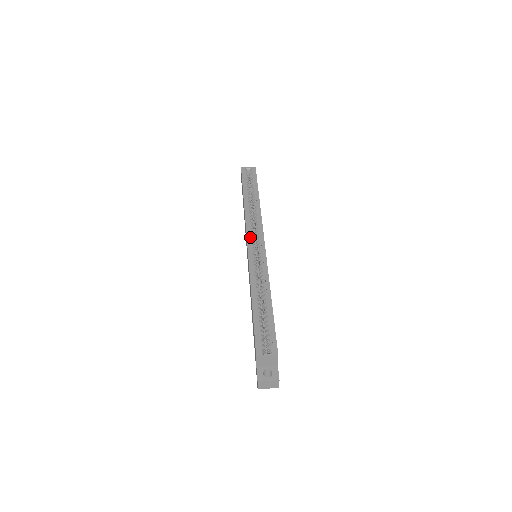
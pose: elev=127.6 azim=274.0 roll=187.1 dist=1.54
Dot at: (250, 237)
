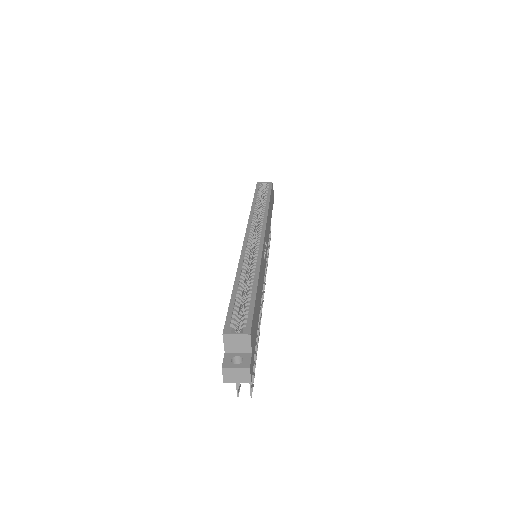
Dot at: (249, 232)
